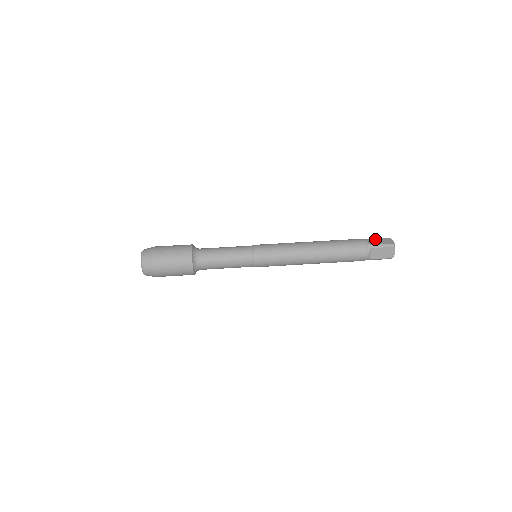
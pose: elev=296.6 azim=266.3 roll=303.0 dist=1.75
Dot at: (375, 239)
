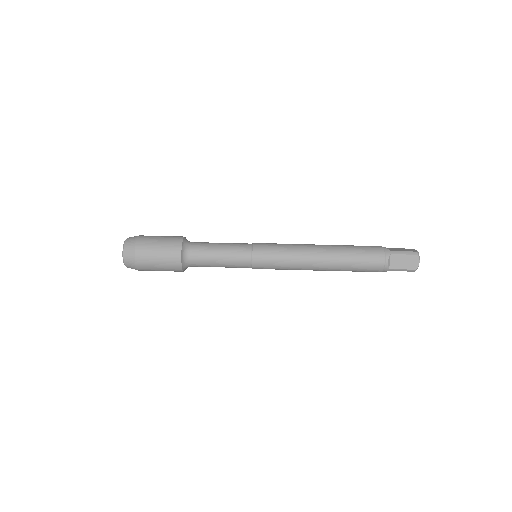
Dot at: (400, 257)
